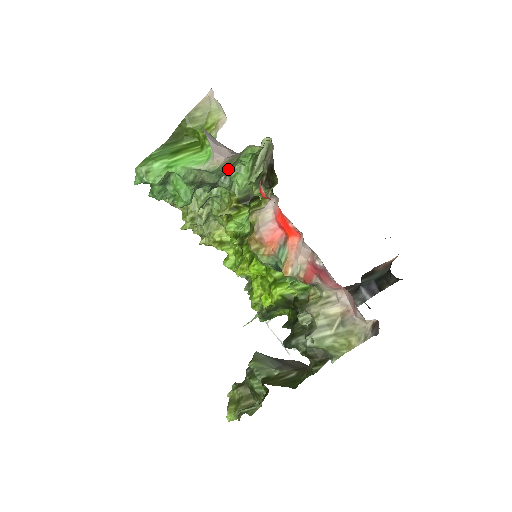
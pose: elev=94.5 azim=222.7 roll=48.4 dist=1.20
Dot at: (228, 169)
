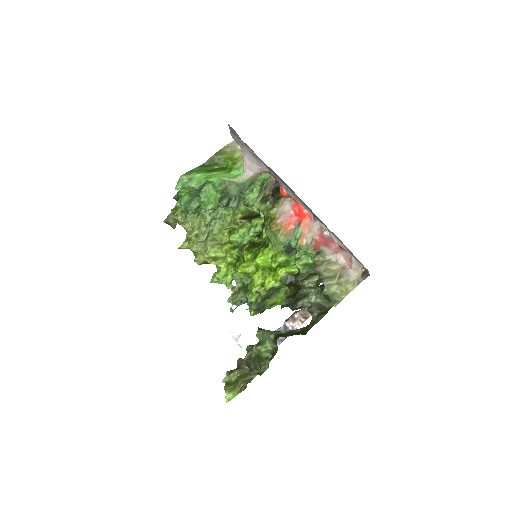
Dot at: (248, 186)
